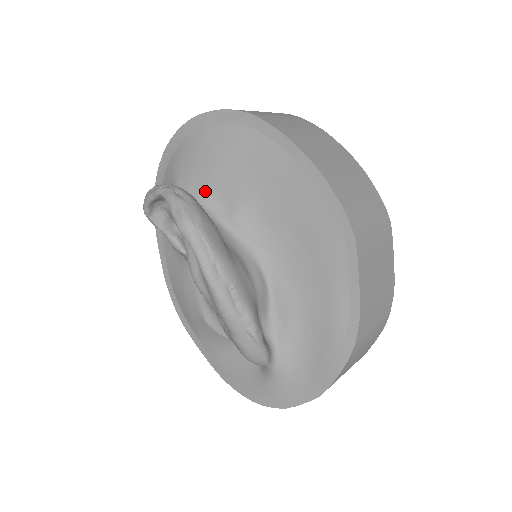
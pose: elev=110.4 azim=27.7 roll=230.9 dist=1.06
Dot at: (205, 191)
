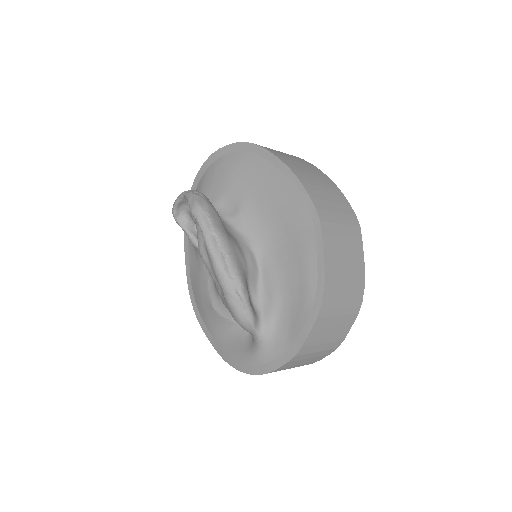
Dot at: (218, 200)
